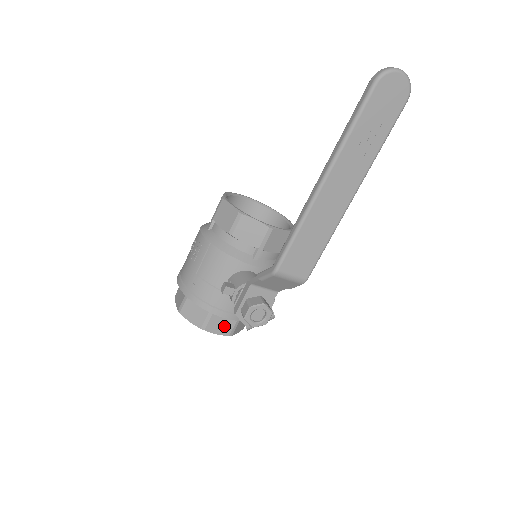
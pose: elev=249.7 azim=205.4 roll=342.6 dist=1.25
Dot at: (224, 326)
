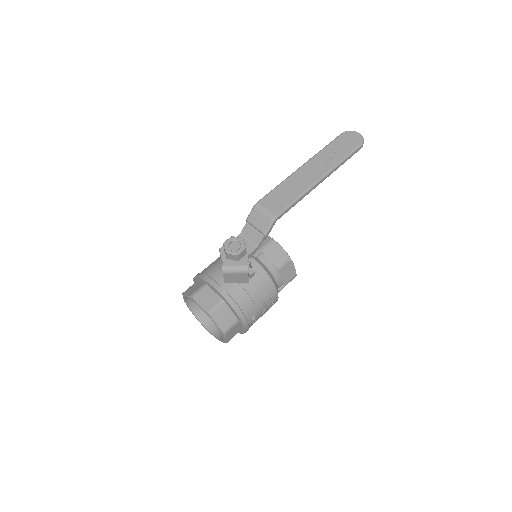
Dot at: (209, 301)
